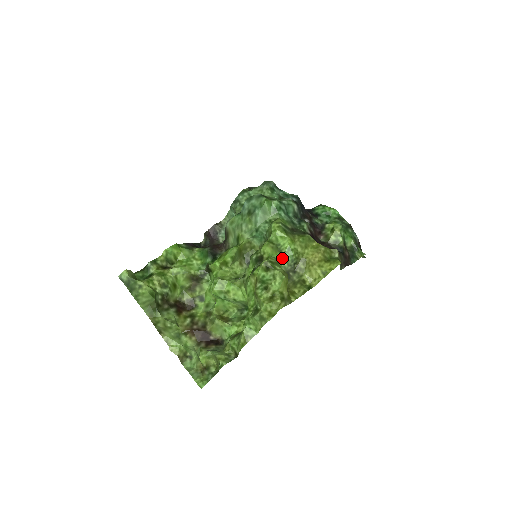
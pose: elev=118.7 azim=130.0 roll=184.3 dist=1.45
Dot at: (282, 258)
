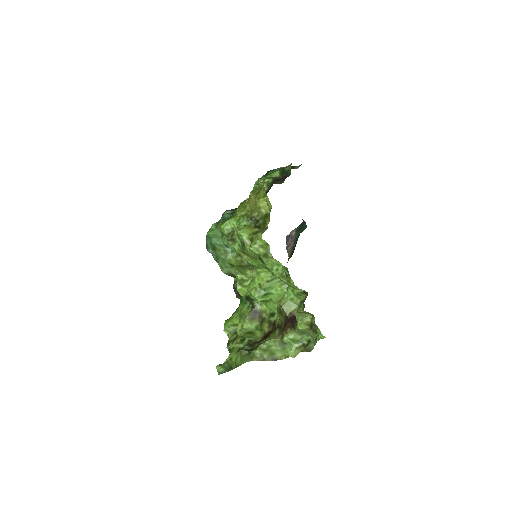
Dot at: occluded
